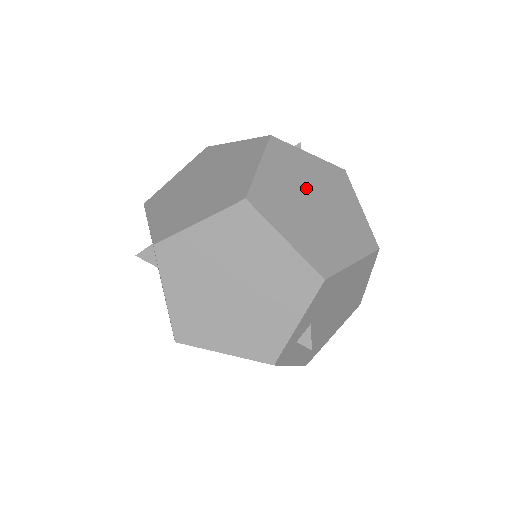
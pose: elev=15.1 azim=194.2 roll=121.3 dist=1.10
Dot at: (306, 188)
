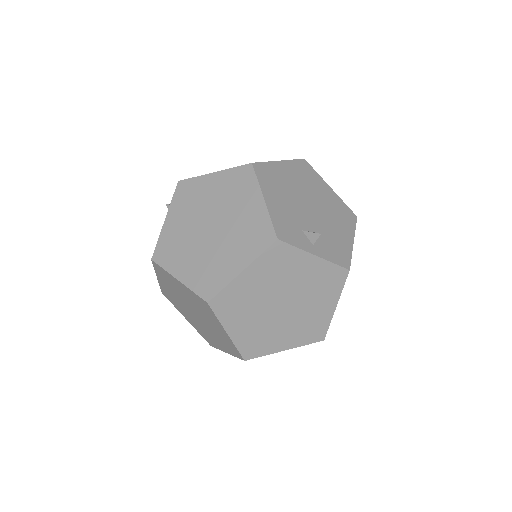
Dot at: (282, 291)
